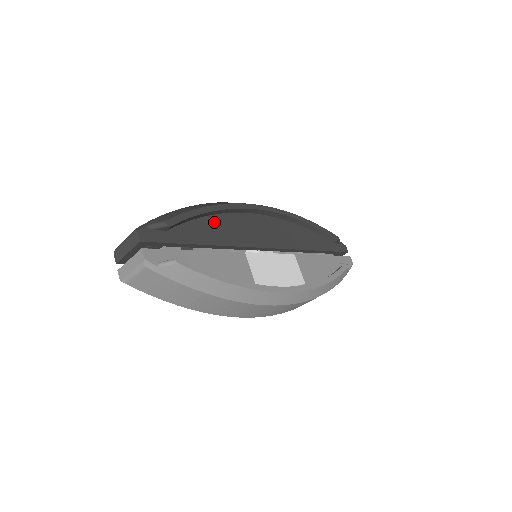
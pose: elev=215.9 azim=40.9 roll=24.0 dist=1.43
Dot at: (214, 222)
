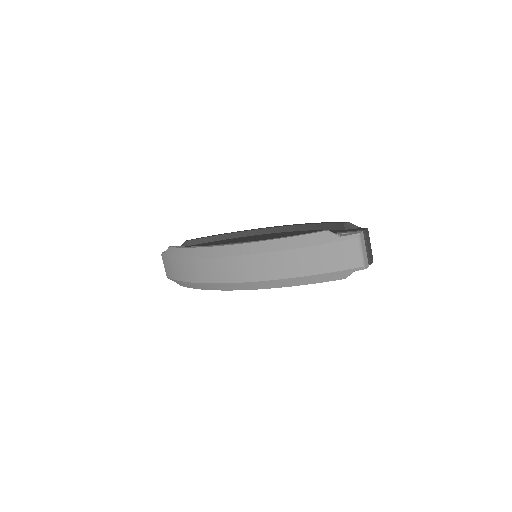
Dot at: occluded
